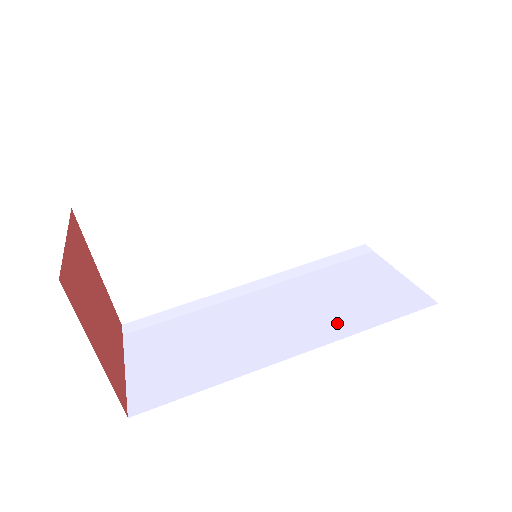
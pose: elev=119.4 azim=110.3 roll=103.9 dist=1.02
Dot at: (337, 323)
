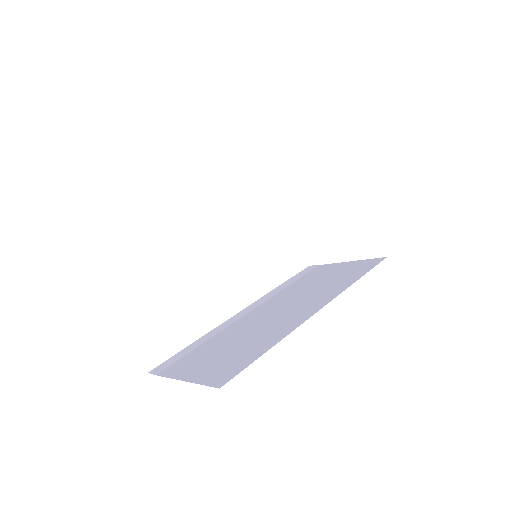
Dot at: (332, 289)
